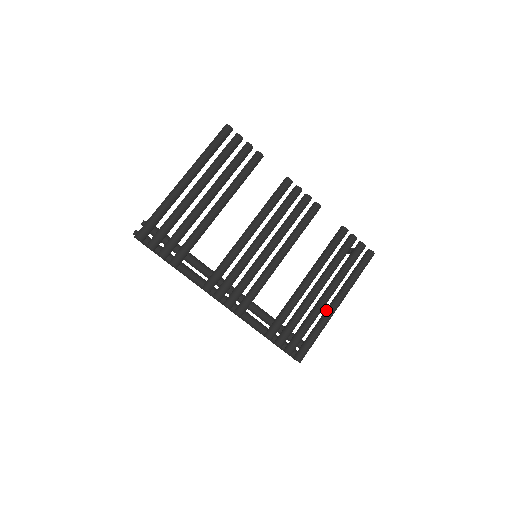
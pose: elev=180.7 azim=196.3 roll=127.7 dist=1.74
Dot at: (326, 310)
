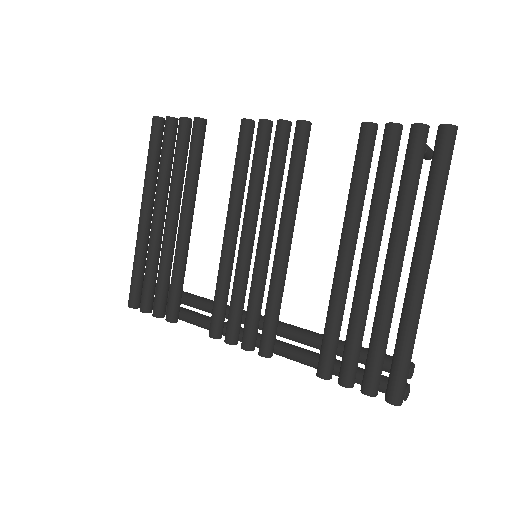
Dot at: occluded
